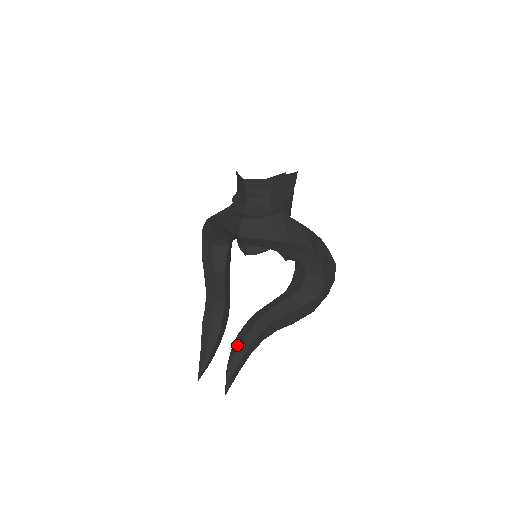
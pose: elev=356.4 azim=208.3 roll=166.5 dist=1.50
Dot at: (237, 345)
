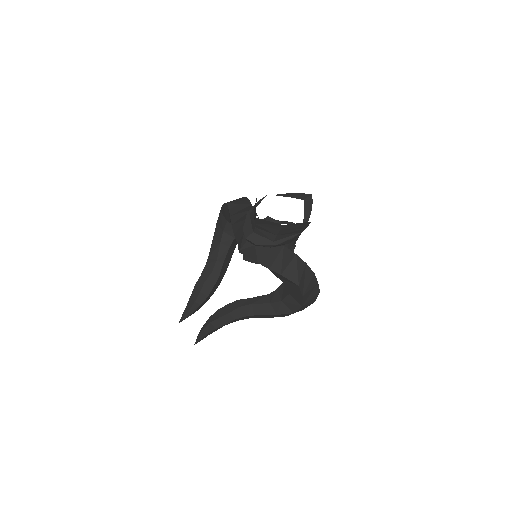
Dot at: (214, 319)
